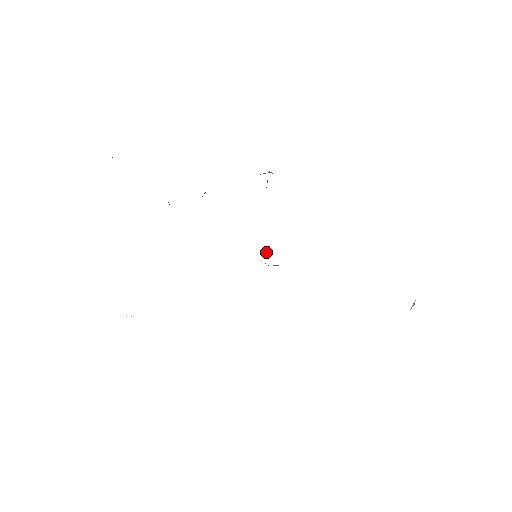
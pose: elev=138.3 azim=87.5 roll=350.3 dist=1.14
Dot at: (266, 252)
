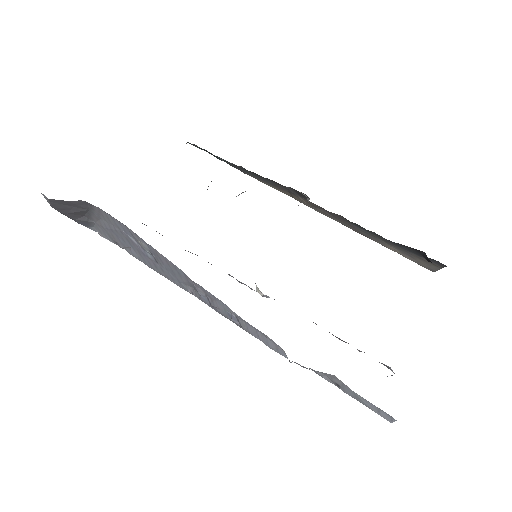
Dot at: occluded
